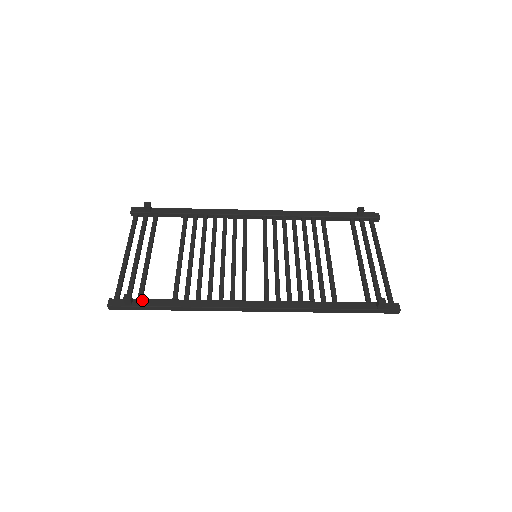
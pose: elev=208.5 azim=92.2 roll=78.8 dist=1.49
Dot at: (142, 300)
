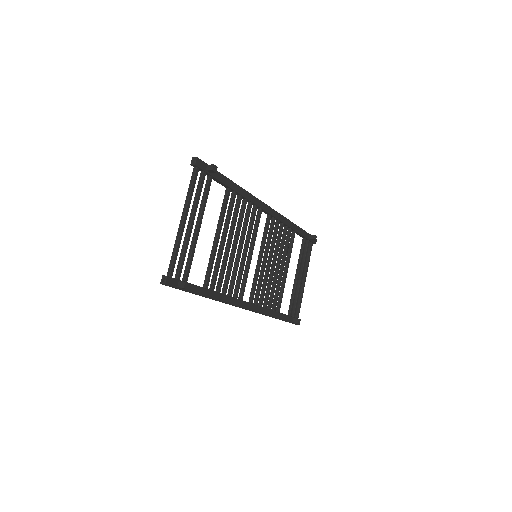
Dot at: (189, 284)
